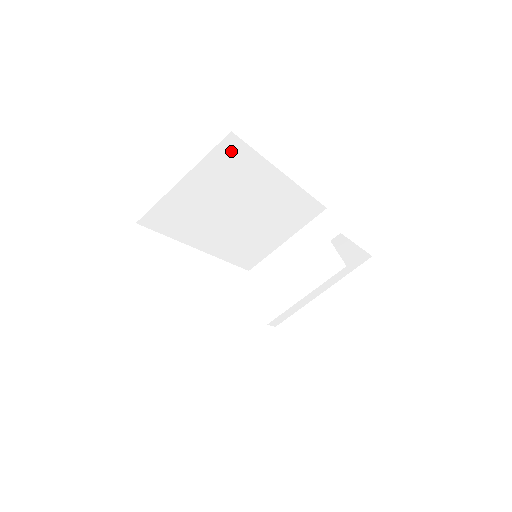
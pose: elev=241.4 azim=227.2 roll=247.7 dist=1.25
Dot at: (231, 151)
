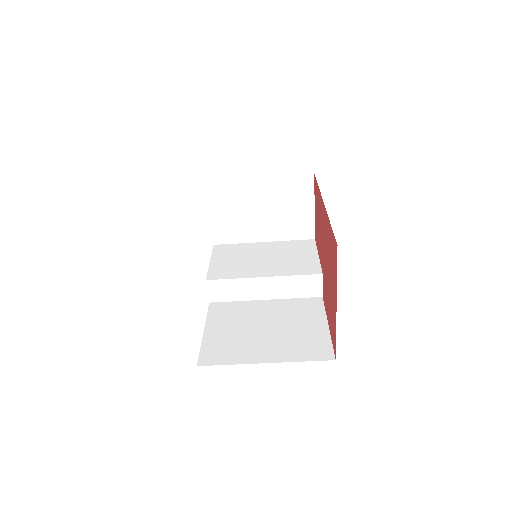
Dot at: occluded
